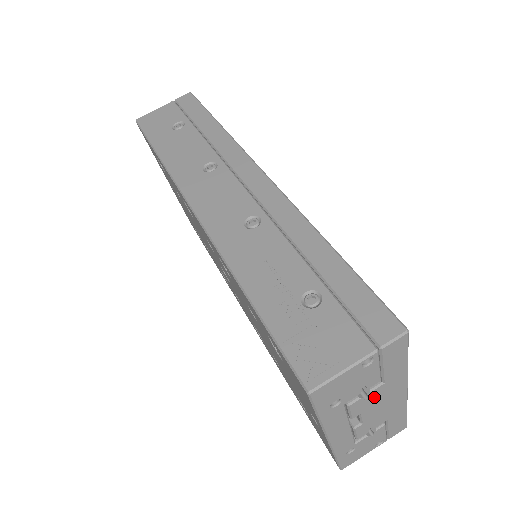
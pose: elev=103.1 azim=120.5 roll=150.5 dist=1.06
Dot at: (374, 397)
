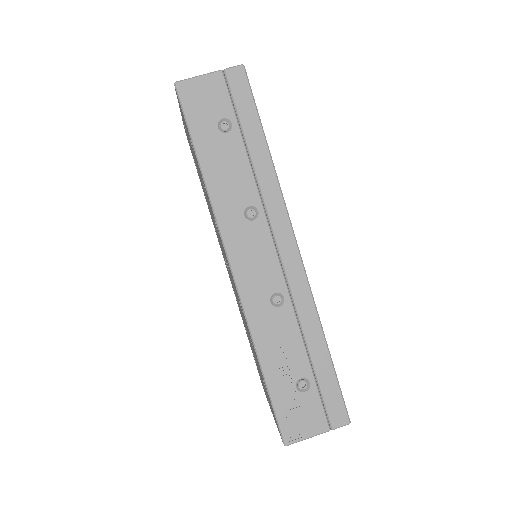
Dot at: occluded
